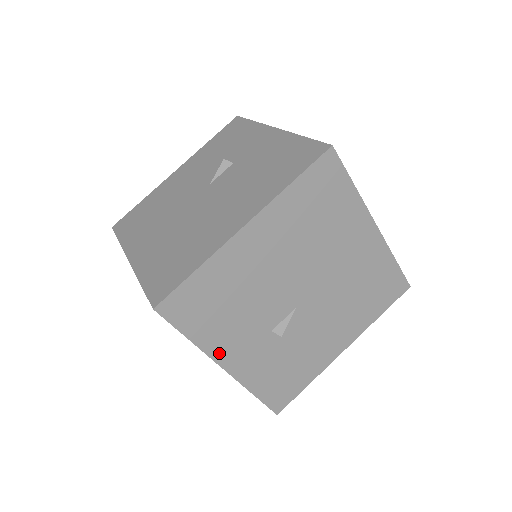
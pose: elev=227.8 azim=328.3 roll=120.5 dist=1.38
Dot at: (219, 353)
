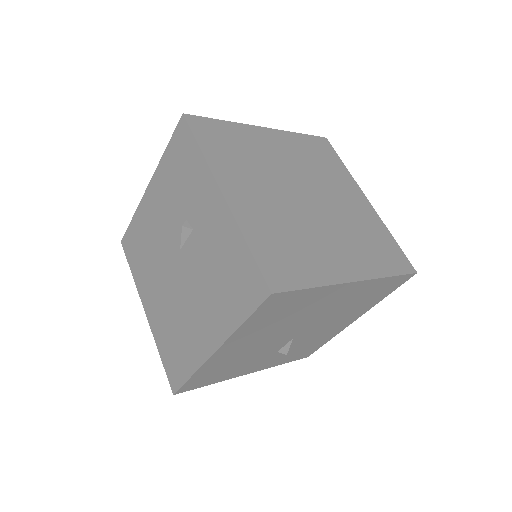
Dot at: (240, 374)
